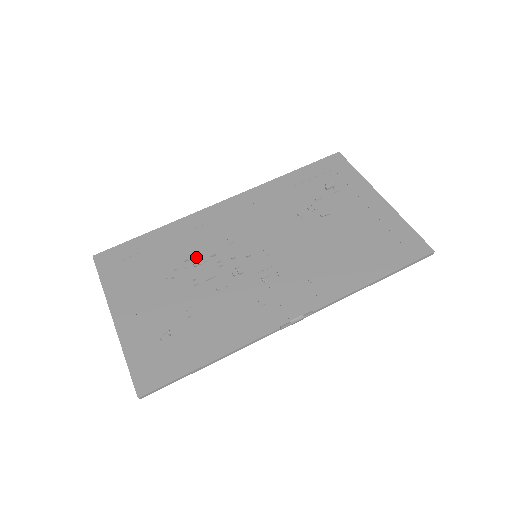
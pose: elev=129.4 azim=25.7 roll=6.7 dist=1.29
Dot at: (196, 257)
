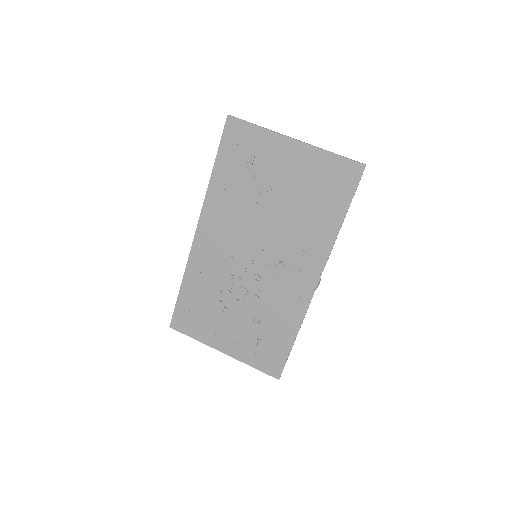
Dot at: (224, 285)
